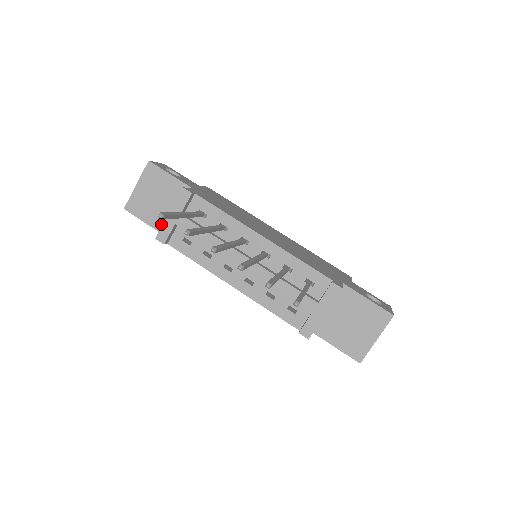
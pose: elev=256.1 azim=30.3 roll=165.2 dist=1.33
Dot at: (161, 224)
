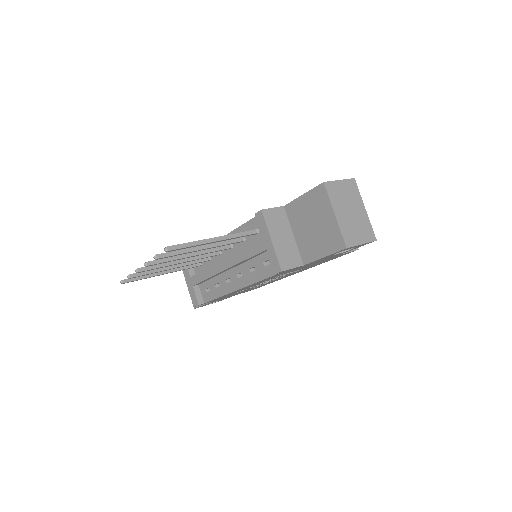
Dot at: occluded
